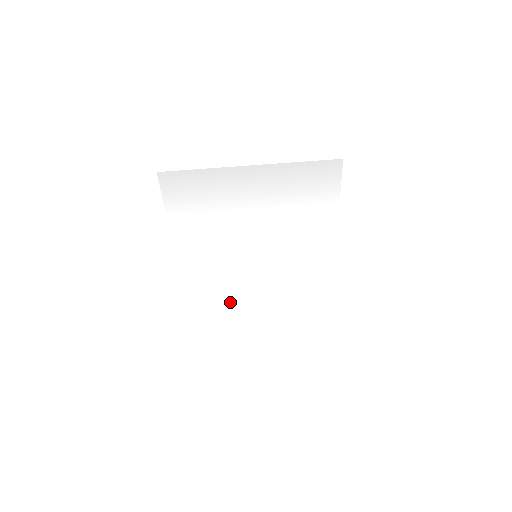
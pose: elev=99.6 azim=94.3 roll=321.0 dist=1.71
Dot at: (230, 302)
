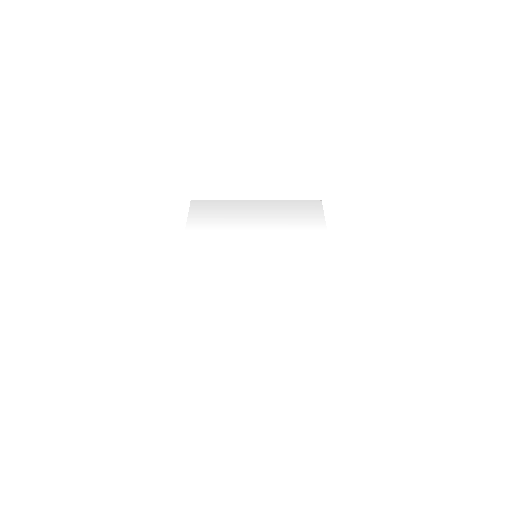
Dot at: (222, 302)
